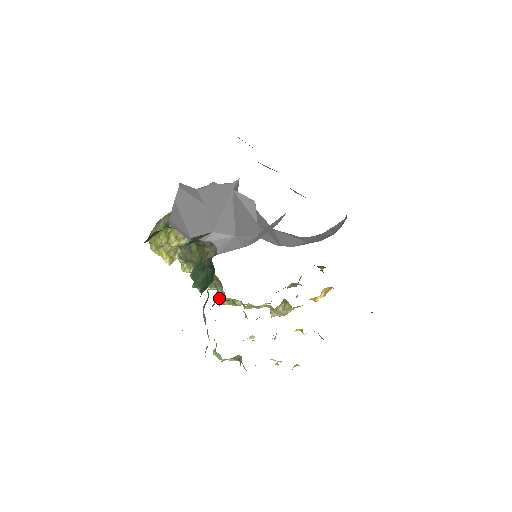
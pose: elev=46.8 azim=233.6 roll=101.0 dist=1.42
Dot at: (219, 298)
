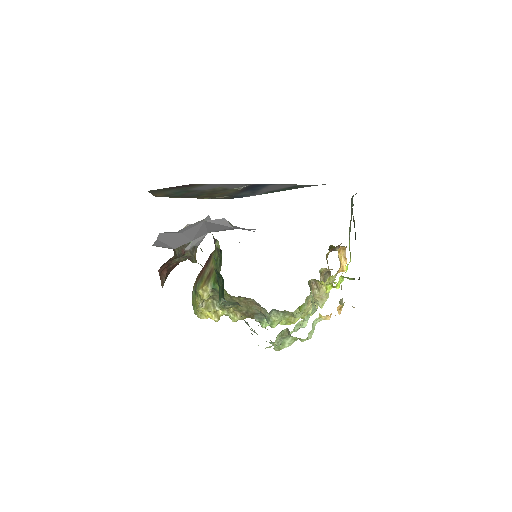
Dot at: (268, 319)
